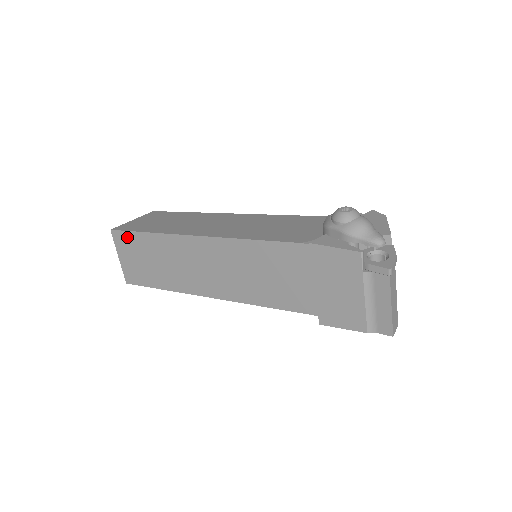
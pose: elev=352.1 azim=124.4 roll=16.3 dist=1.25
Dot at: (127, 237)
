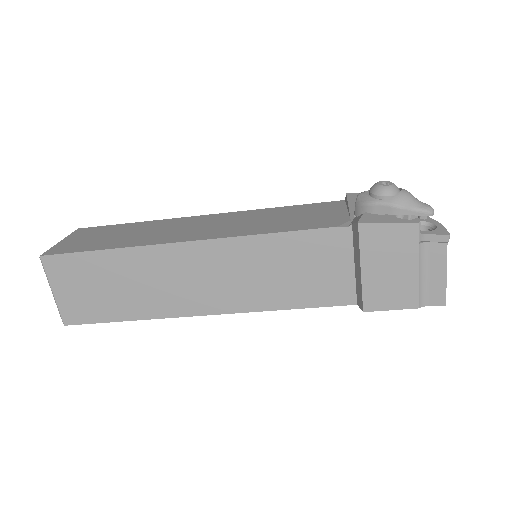
Dot at: (71, 261)
